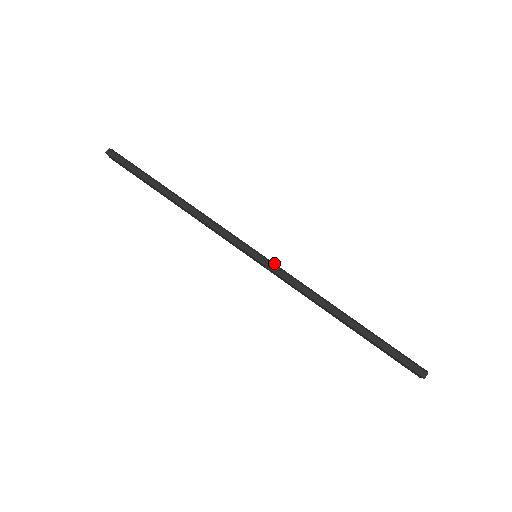
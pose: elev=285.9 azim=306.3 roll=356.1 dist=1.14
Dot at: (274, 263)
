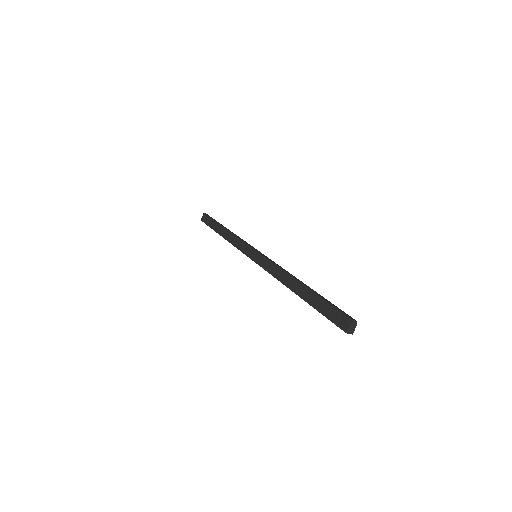
Dot at: occluded
